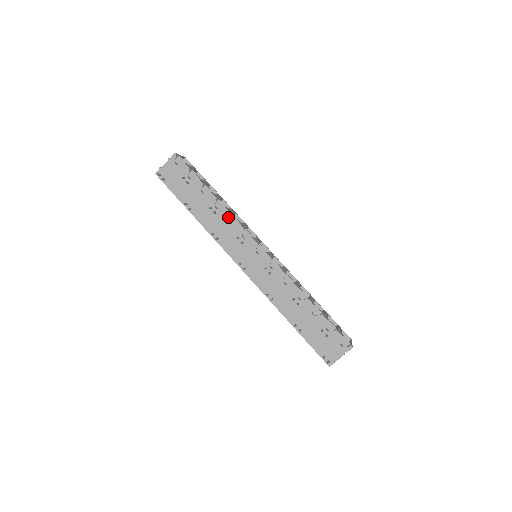
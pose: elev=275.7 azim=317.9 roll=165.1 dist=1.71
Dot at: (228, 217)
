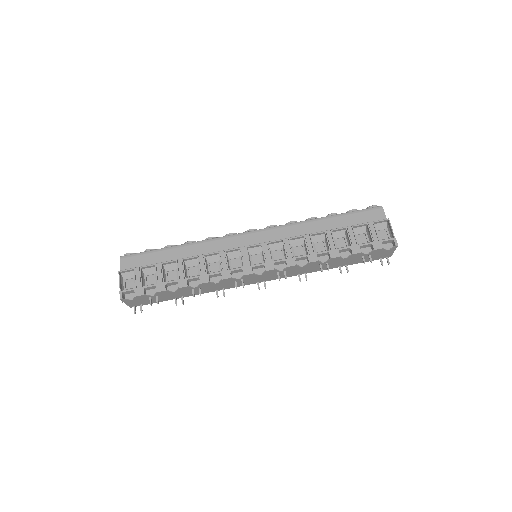
Dot at: (211, 283)
